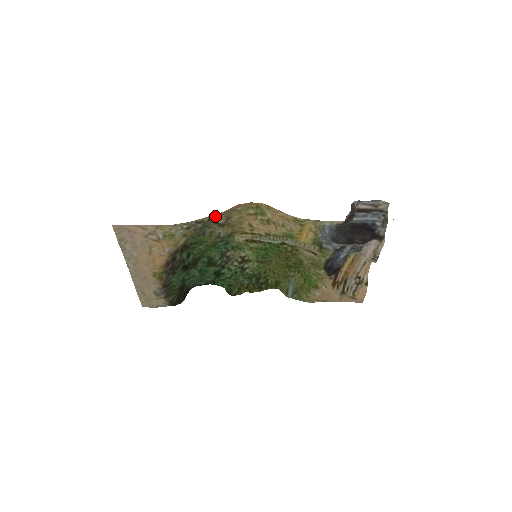
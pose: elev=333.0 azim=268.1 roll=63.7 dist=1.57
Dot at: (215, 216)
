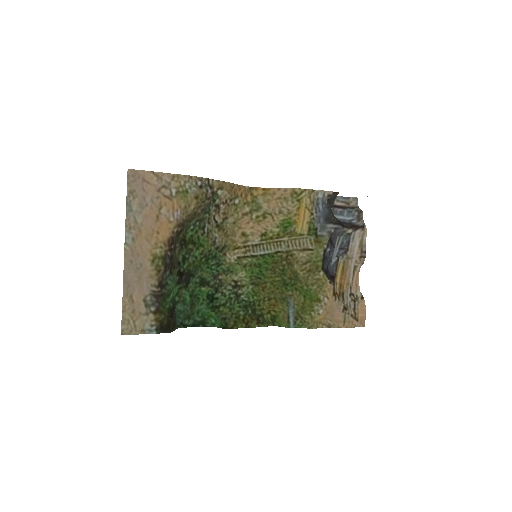
Dot at: (218, 199)
